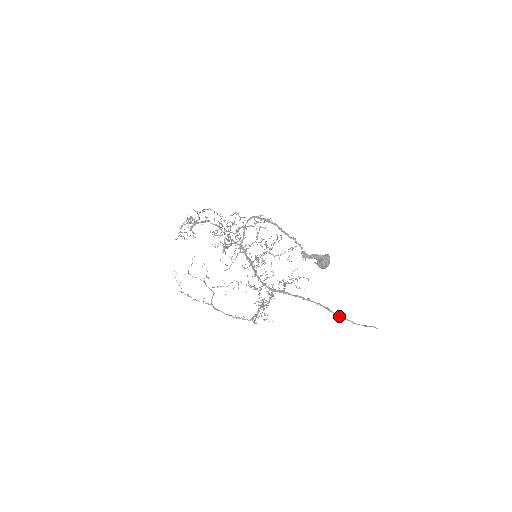
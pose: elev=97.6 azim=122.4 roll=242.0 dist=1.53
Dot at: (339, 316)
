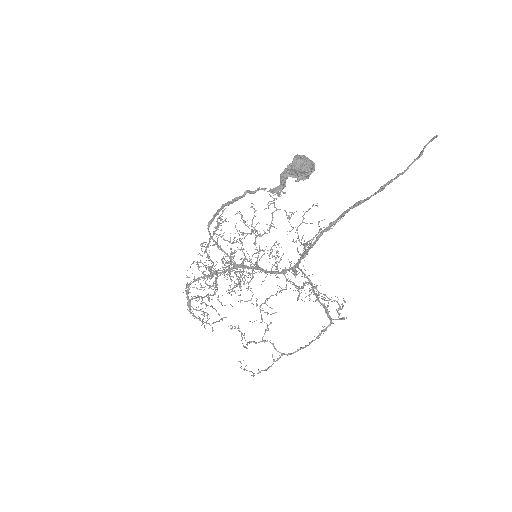
Dot at: (377, 192)
